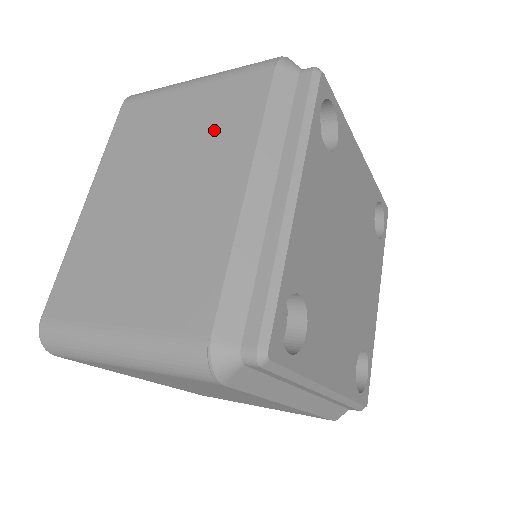
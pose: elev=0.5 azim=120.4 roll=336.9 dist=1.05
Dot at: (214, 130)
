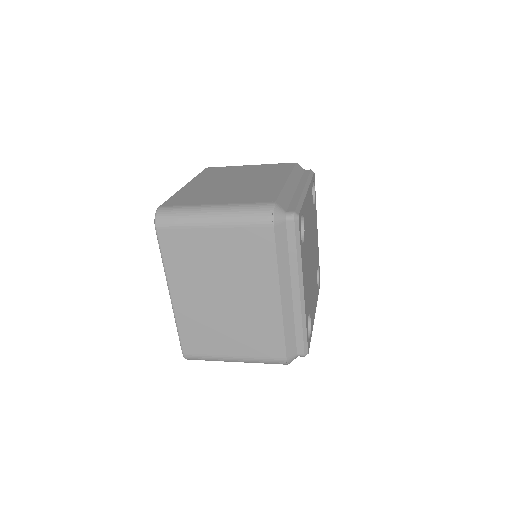
Dot at: (266, 172)
